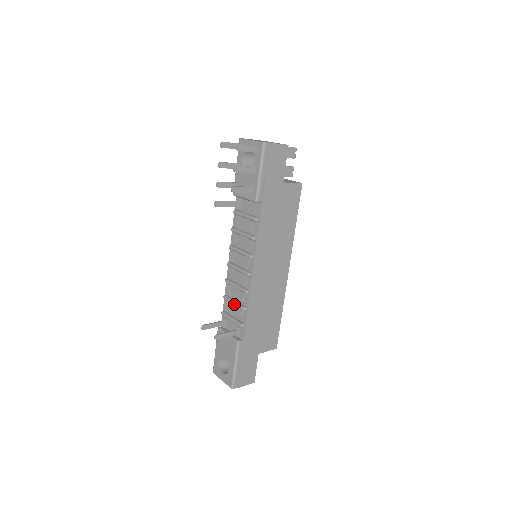
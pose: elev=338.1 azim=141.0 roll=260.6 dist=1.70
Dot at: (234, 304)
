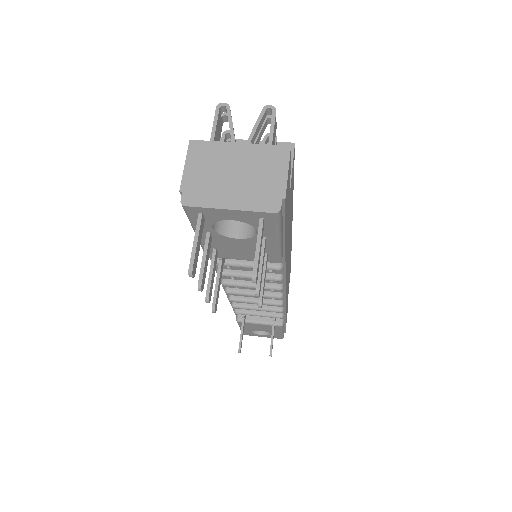
Dot at: occluded
